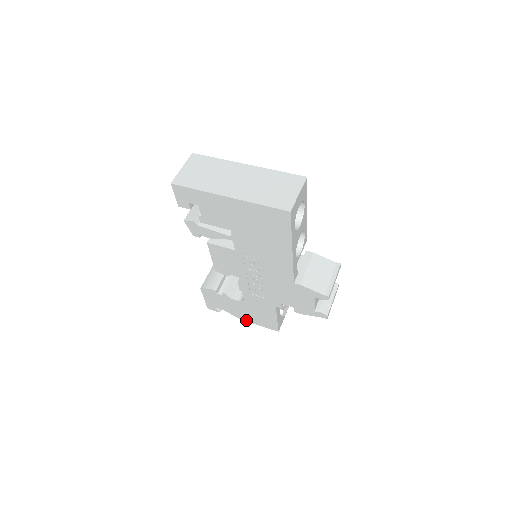
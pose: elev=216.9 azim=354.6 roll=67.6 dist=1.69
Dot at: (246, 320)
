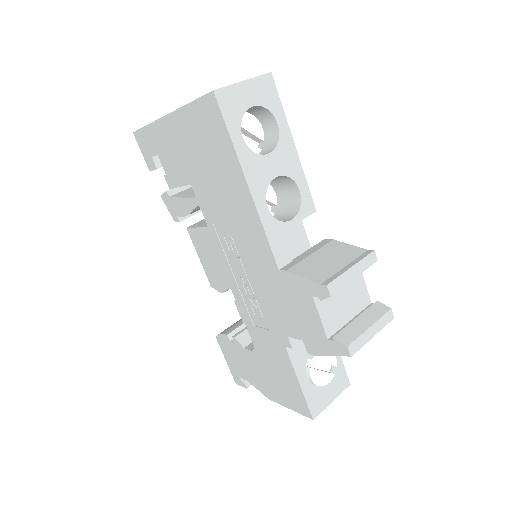
Dot at: (273, 399)
